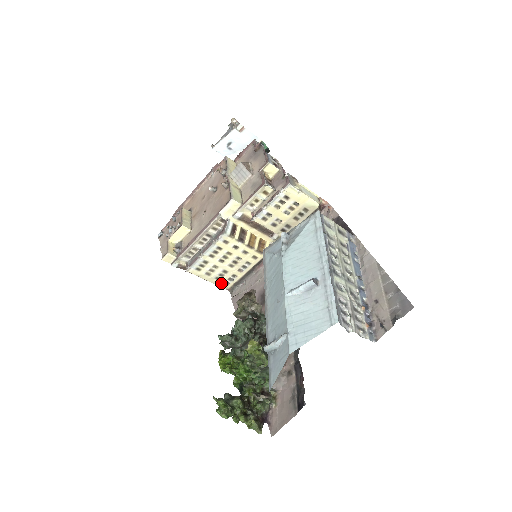
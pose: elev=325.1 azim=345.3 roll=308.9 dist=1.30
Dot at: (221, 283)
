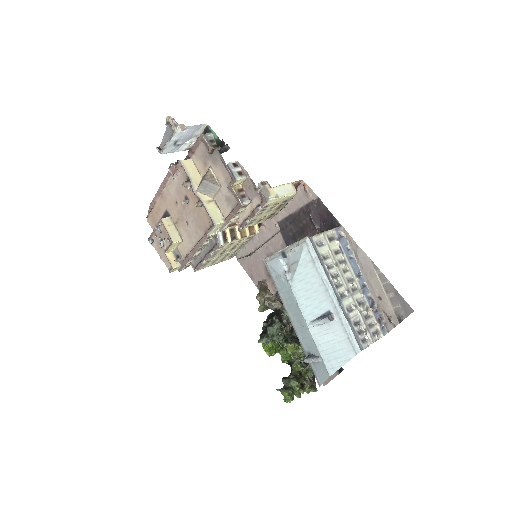
Dot at: (226, 259)
